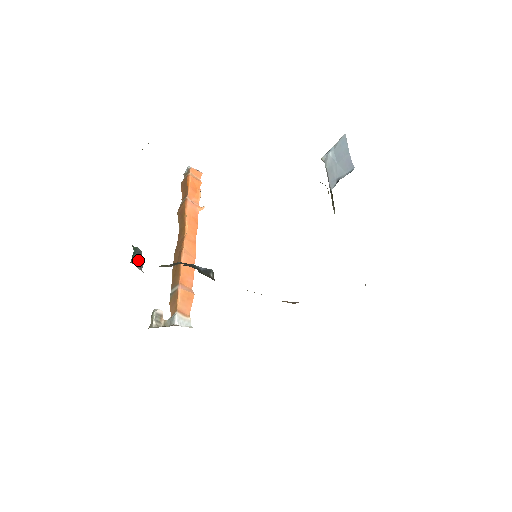
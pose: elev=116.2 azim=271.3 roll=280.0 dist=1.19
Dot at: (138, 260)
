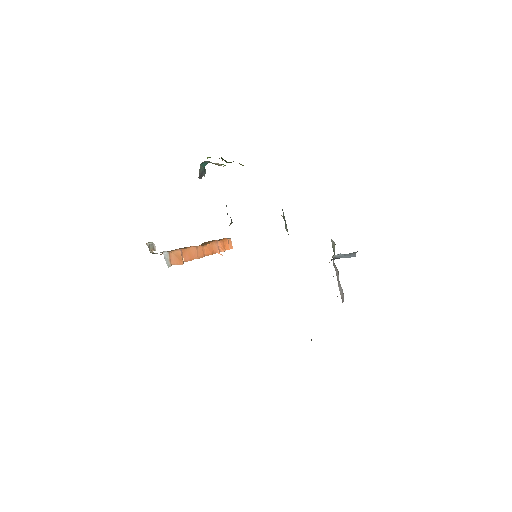
Dot at: (201, 173)
